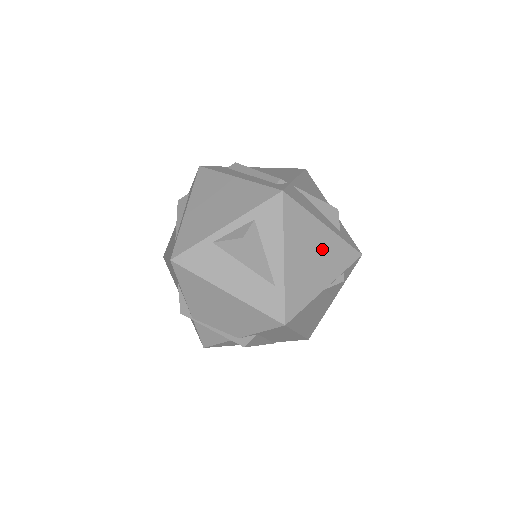
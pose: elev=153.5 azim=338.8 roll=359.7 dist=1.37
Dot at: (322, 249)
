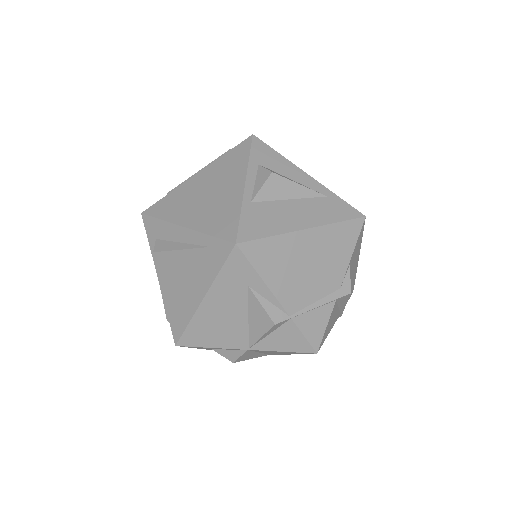
Dot at: occluded
